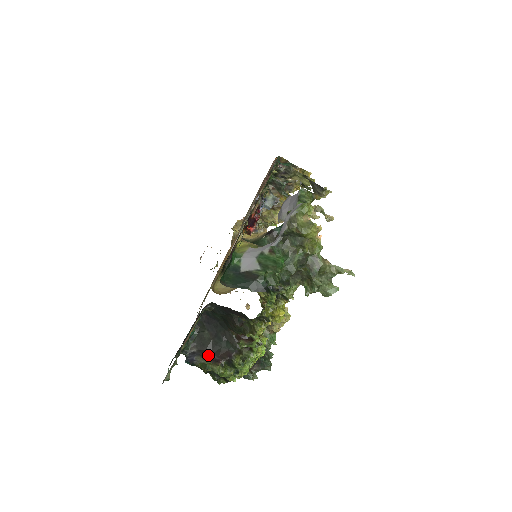
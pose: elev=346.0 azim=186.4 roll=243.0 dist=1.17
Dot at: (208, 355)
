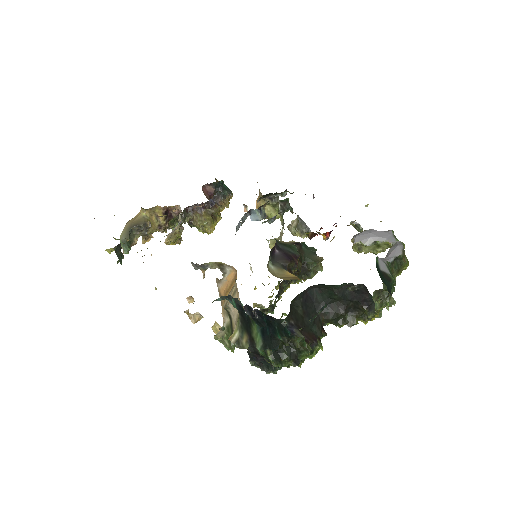
Dot at: (302, 332)
